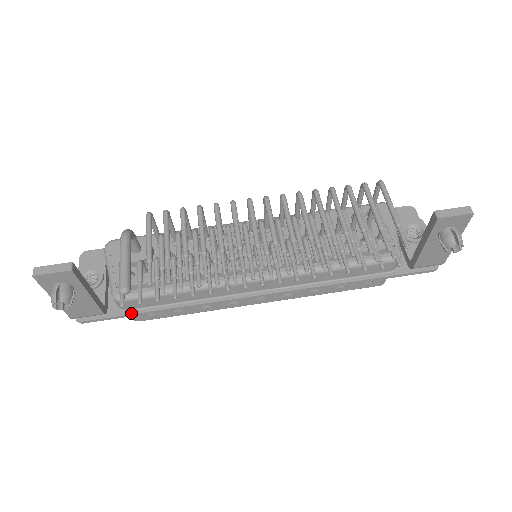
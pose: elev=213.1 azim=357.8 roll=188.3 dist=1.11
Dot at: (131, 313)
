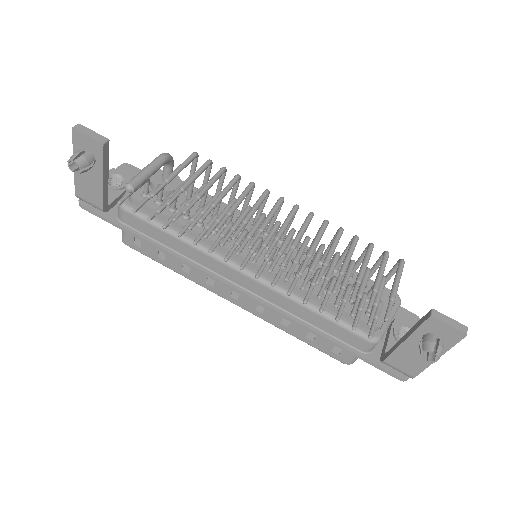
Dot at: (123, 226)
